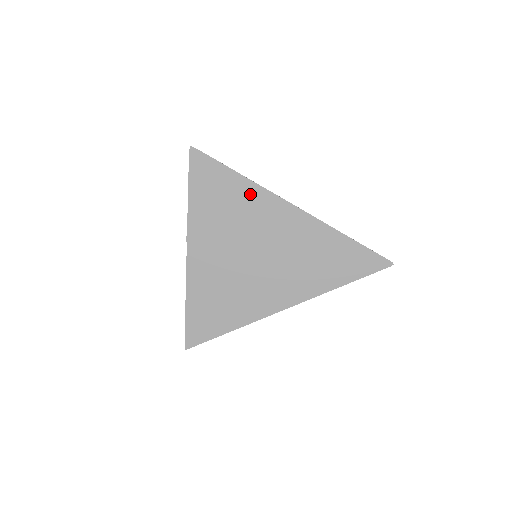
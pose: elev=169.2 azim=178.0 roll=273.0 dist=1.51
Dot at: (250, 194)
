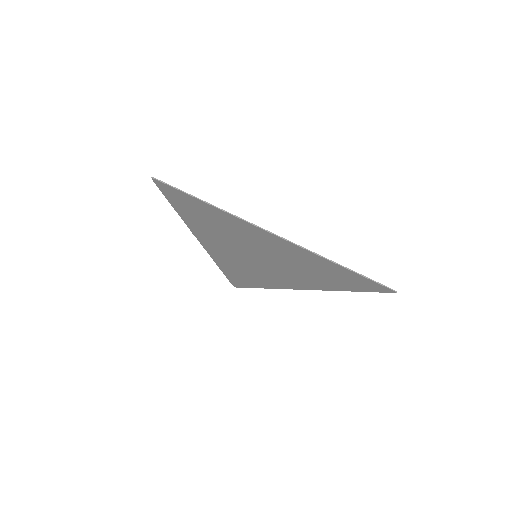
Dot at: (226, 219)
